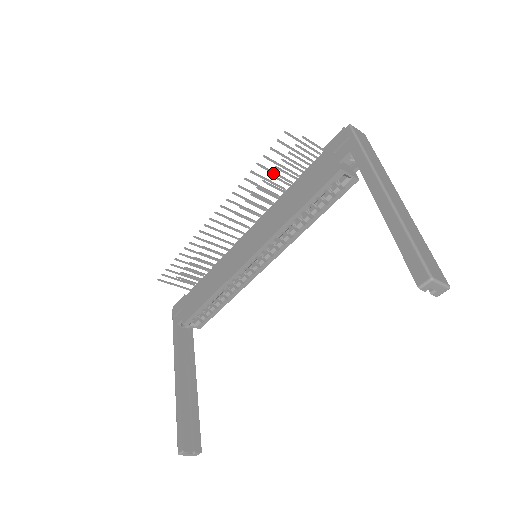
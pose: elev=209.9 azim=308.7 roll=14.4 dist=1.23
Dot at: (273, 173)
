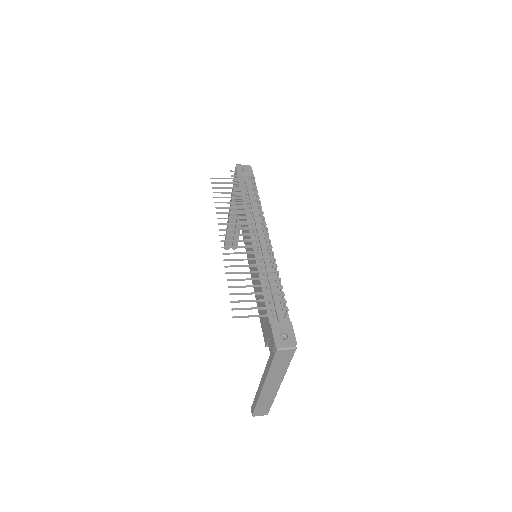
Dot at: (245, 287)
